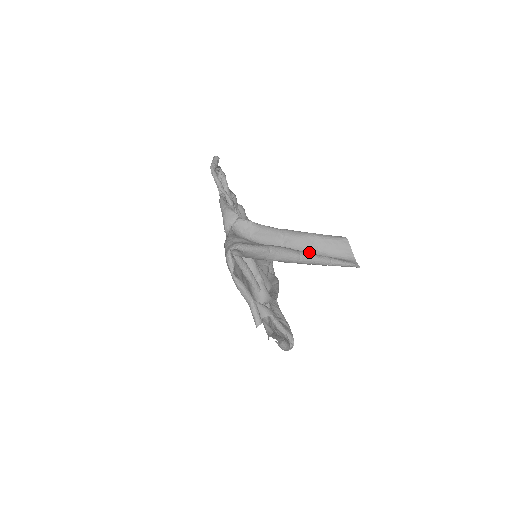
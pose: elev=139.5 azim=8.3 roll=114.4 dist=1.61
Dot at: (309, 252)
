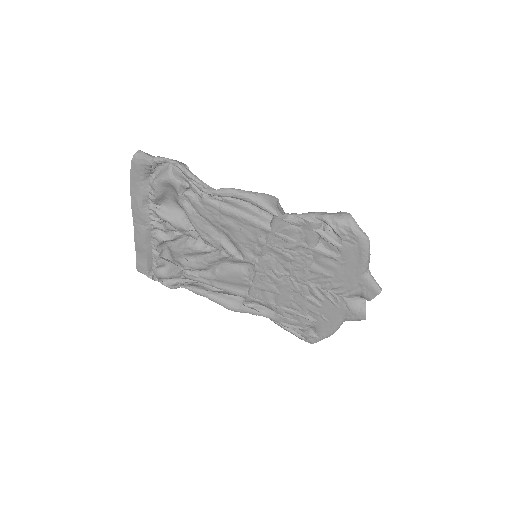
Dot at: occluded
